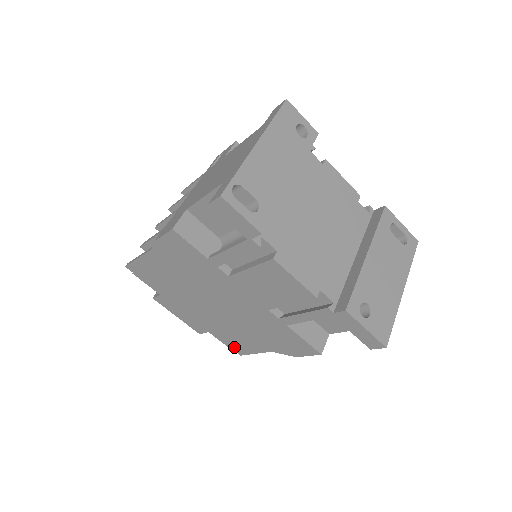
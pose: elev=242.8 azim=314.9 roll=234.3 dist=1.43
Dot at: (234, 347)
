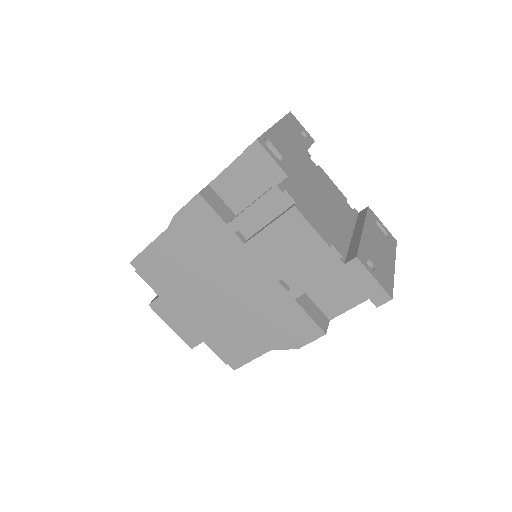
Dot at: (229, 358)
